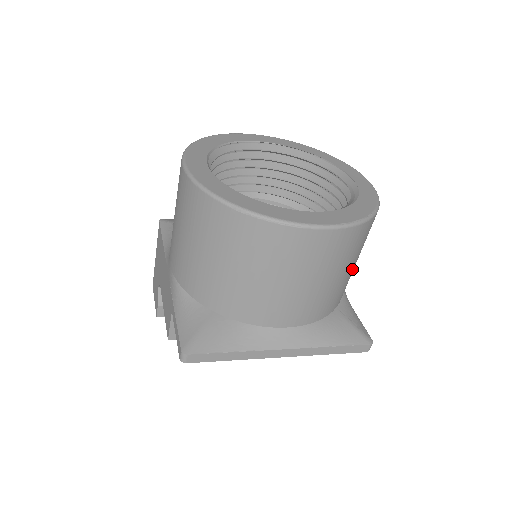
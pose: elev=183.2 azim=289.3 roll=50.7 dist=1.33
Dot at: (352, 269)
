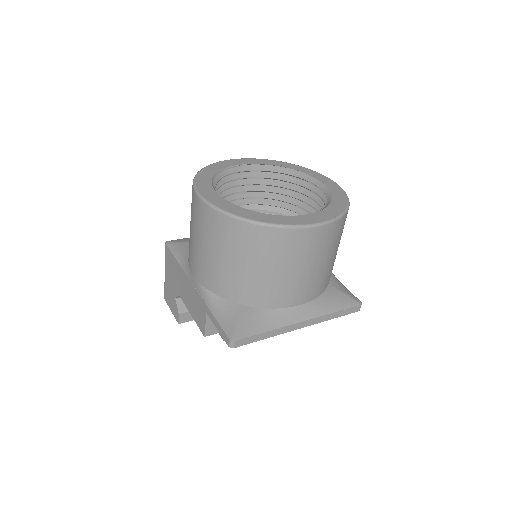
Dot at: occluded
